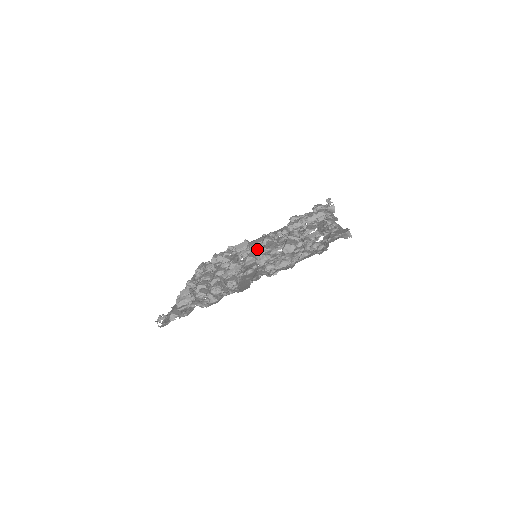
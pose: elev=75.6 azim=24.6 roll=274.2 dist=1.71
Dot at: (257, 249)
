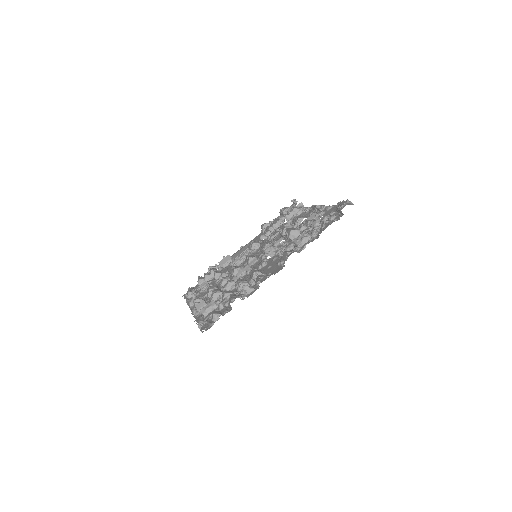
Dot at: occluded
